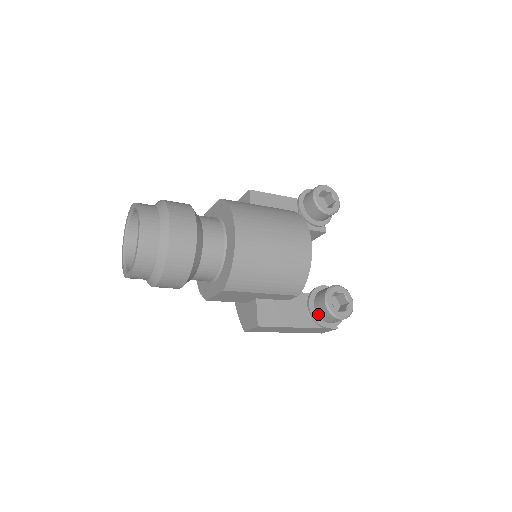
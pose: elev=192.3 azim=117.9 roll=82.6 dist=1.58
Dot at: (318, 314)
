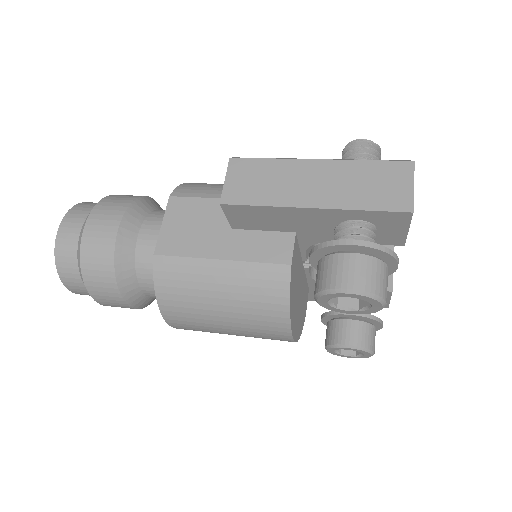
Dot at: occluded
